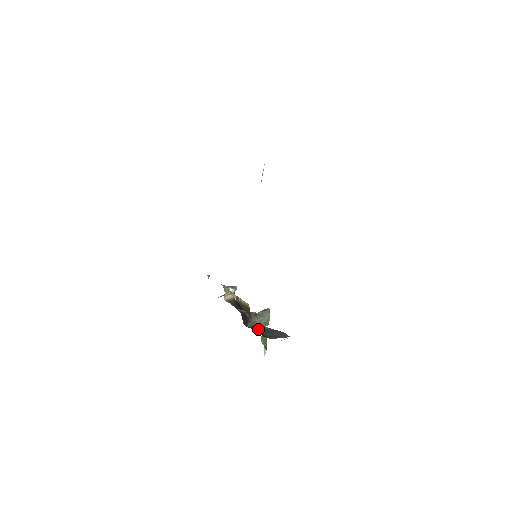
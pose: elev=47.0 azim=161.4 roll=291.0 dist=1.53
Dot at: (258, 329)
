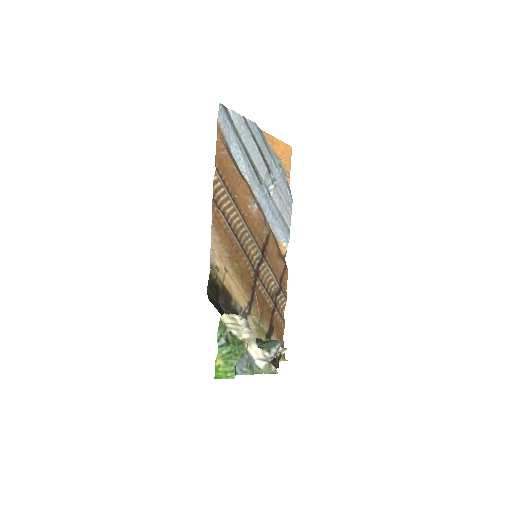
Dot at: (218, 306)
